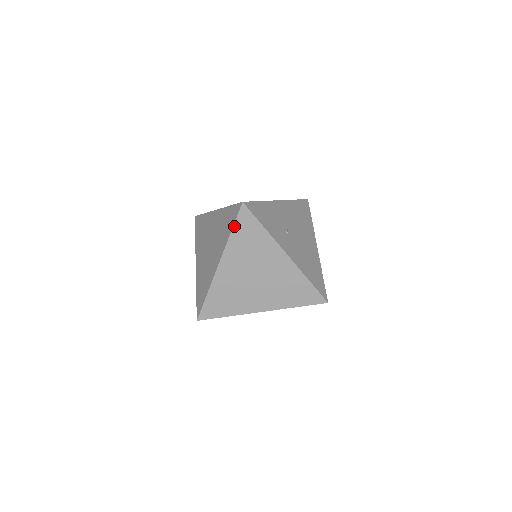
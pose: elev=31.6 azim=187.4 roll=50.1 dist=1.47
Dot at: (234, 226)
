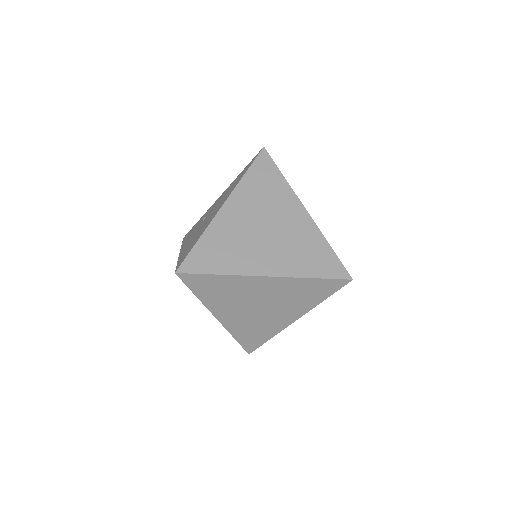
Dot at: (322, 279)
